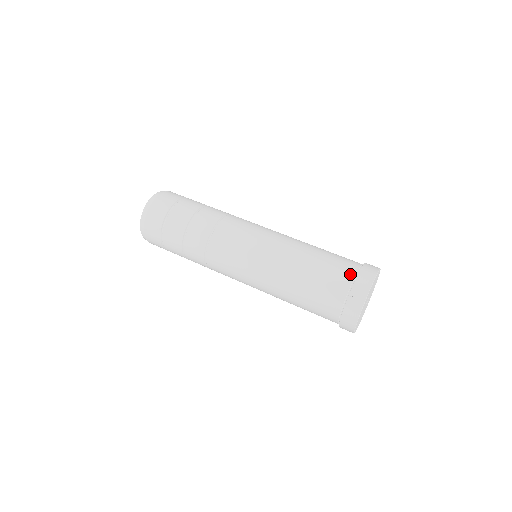
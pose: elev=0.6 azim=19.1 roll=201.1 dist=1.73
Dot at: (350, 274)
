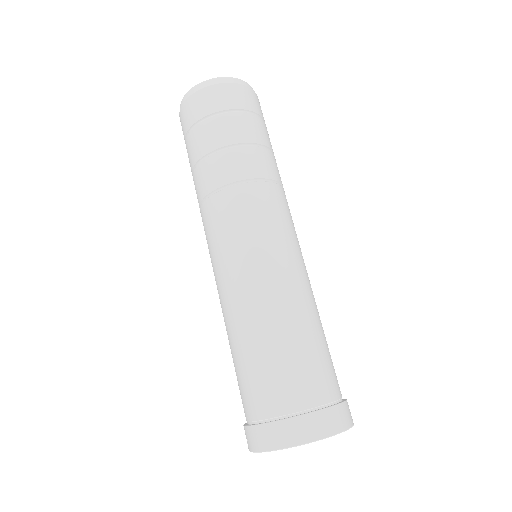
Dot at: (257, 412)
